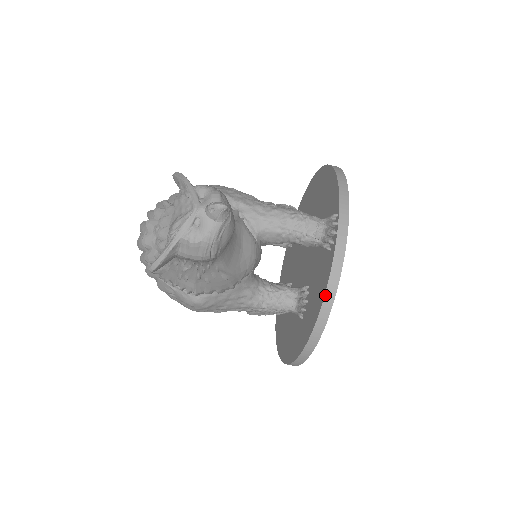
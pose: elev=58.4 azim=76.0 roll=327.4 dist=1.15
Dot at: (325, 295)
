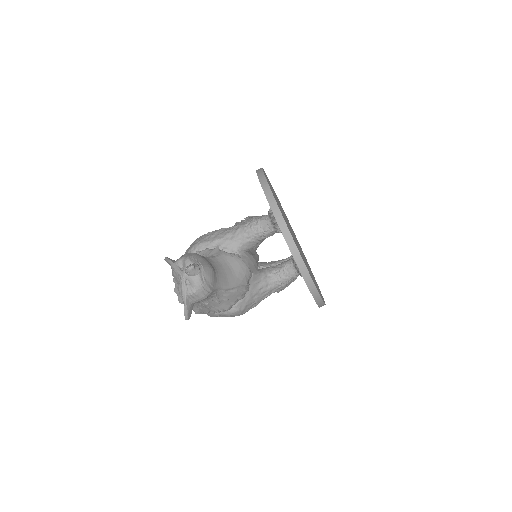
Dot at: (295, 261)
